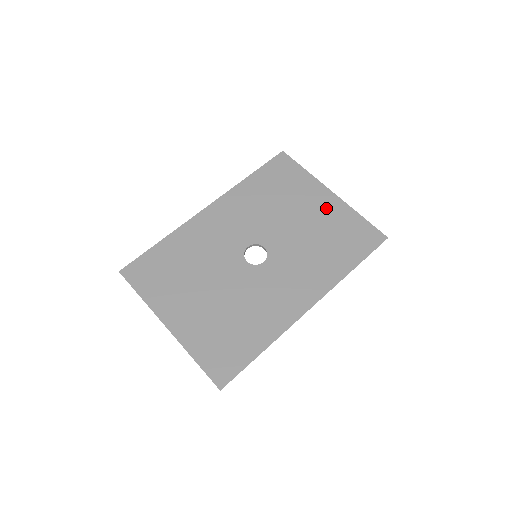
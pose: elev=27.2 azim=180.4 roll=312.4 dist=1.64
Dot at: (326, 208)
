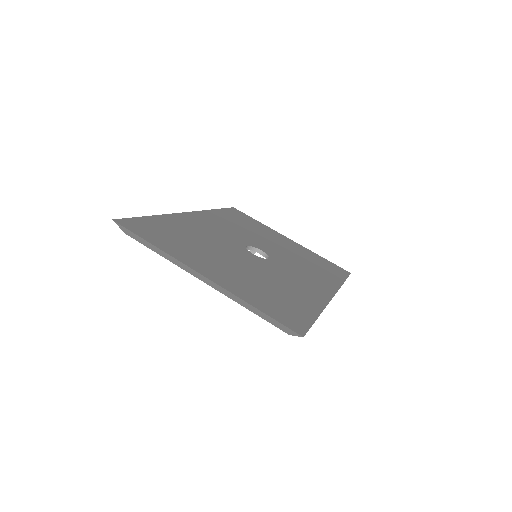
Dot at: (293, 245)
